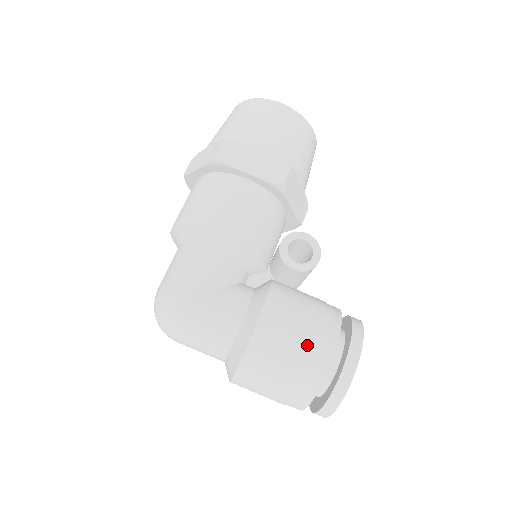
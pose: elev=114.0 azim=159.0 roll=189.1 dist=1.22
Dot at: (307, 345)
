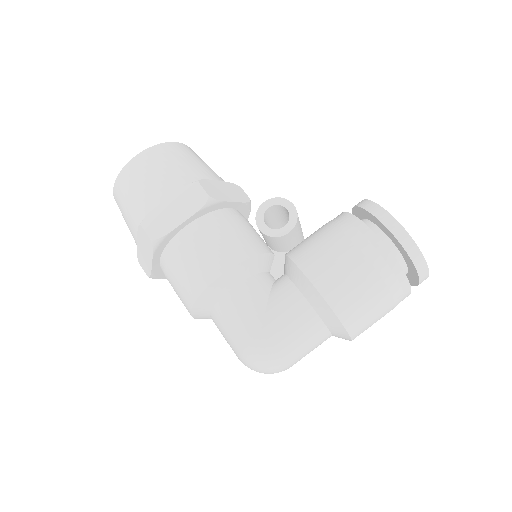
Dot at: (360, 259)
